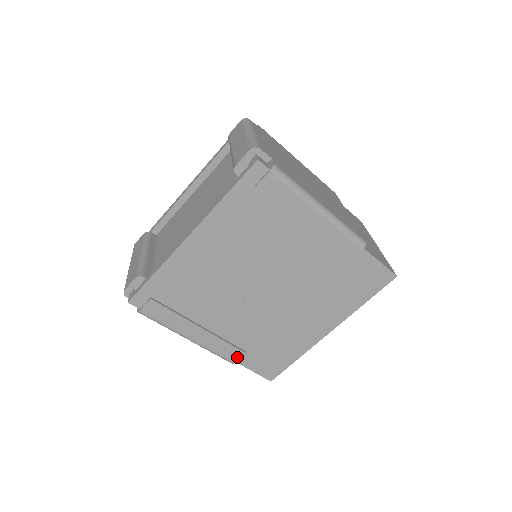
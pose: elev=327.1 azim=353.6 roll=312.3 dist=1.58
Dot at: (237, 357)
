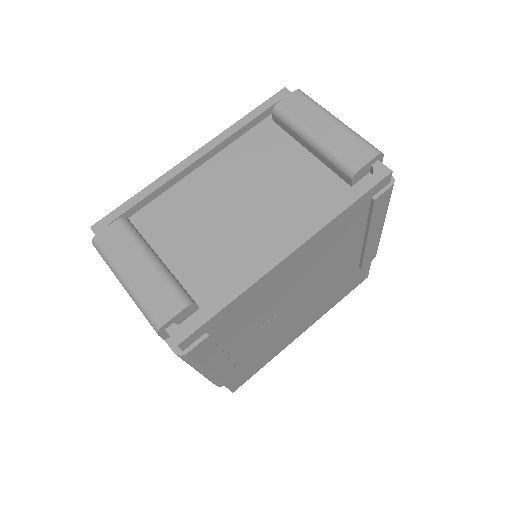
Dot at: (230, 378)
